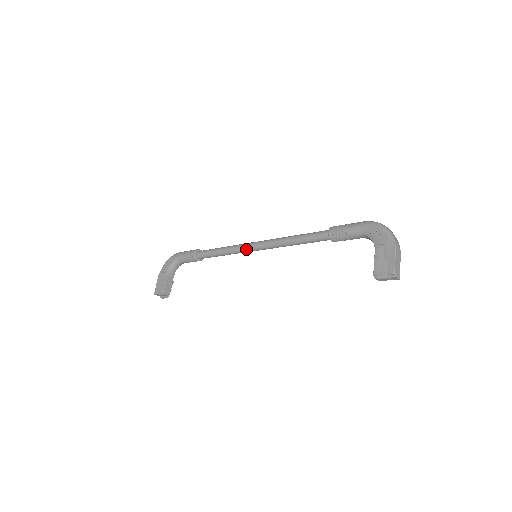
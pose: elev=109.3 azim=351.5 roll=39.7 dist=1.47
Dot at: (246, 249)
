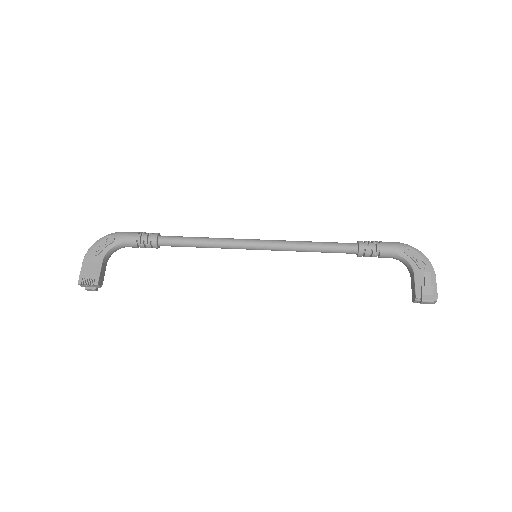
Dot at: (243, 246)
